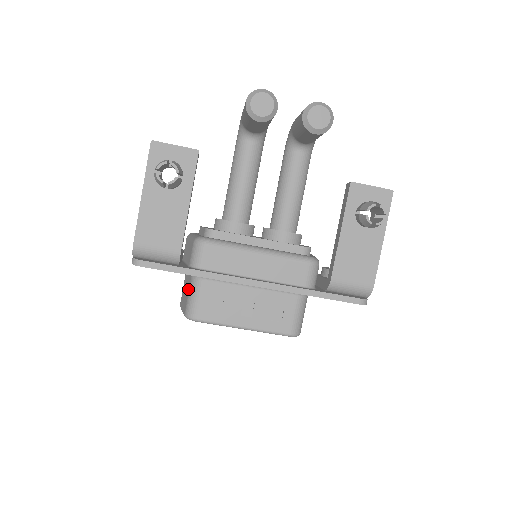
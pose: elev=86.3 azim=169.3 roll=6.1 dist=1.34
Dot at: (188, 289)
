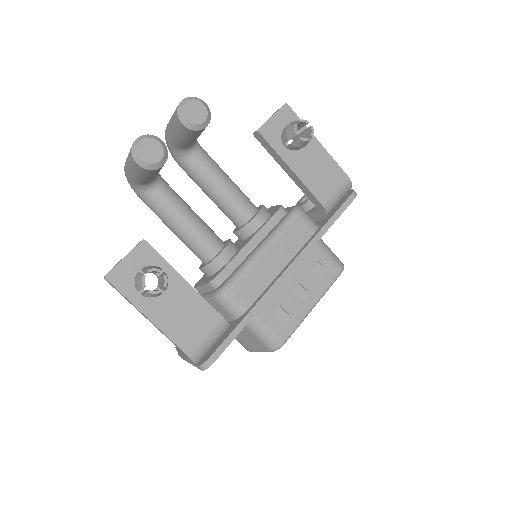
Dot at: (250, 334)
